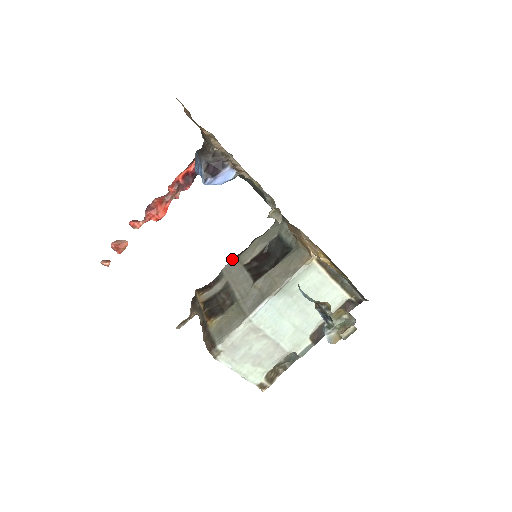
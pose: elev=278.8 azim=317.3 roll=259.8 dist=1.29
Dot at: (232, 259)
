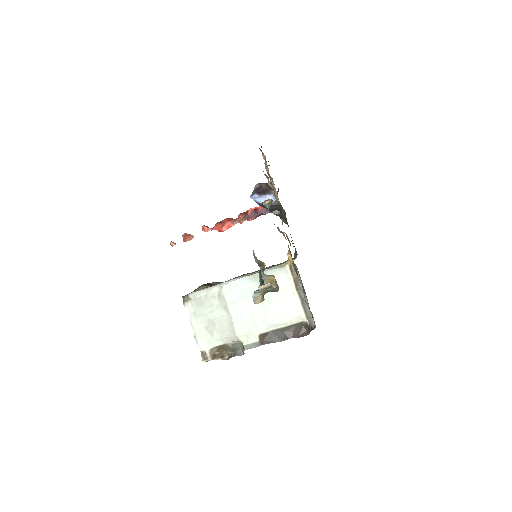
Dot at: occluded
